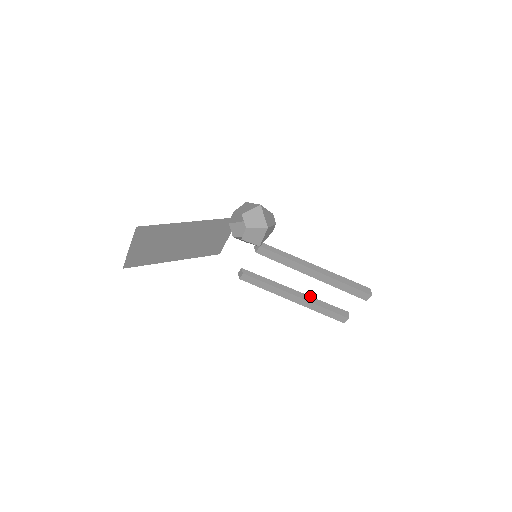
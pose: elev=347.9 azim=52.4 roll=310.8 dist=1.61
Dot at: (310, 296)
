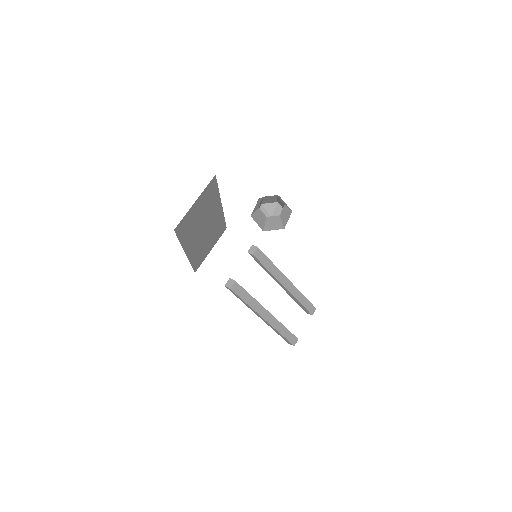
Dot at: occluded
